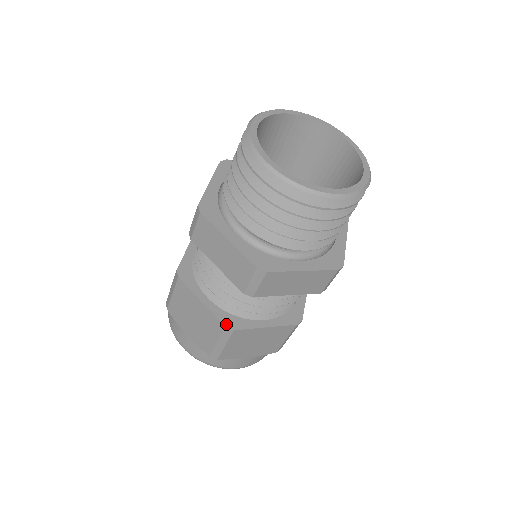
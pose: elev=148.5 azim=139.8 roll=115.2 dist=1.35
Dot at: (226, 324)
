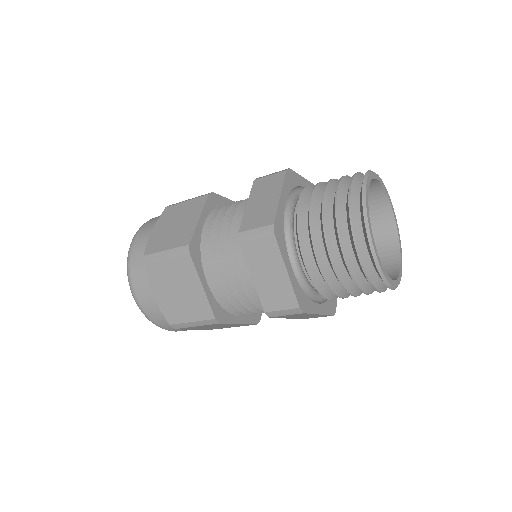
Dot at: (256, 322)
